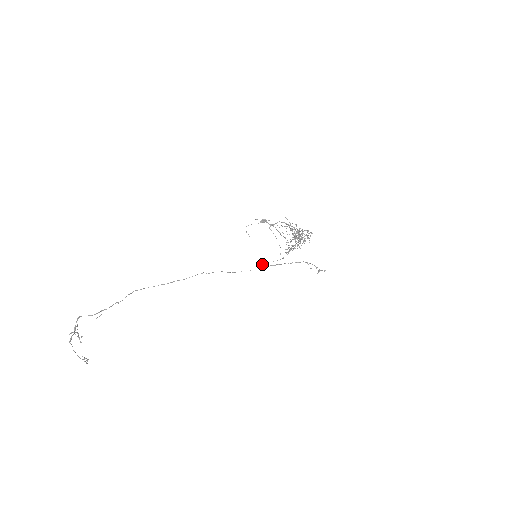
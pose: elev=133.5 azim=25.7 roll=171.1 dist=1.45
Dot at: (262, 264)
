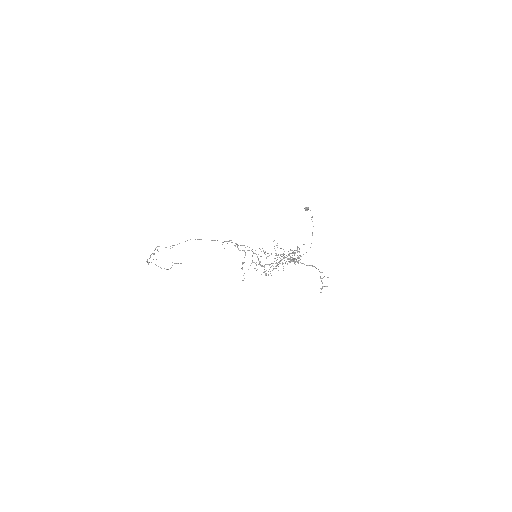
Dot at: occluded
